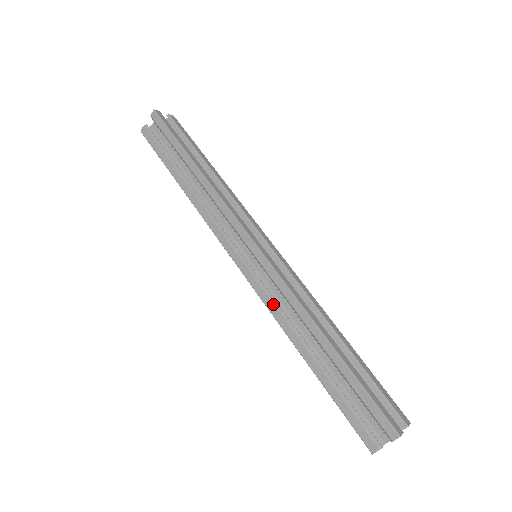
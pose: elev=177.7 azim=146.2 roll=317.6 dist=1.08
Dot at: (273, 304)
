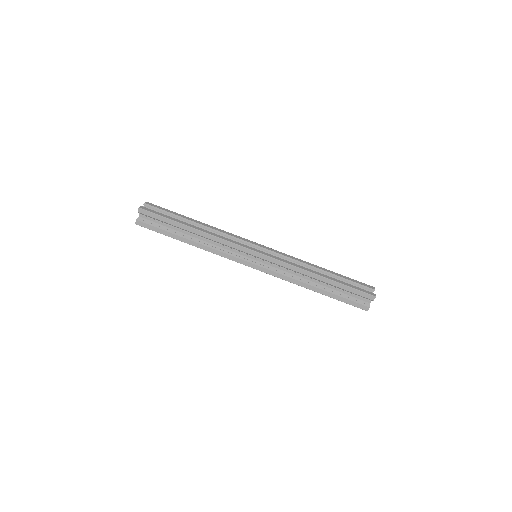
Dot at: (283, 275)
